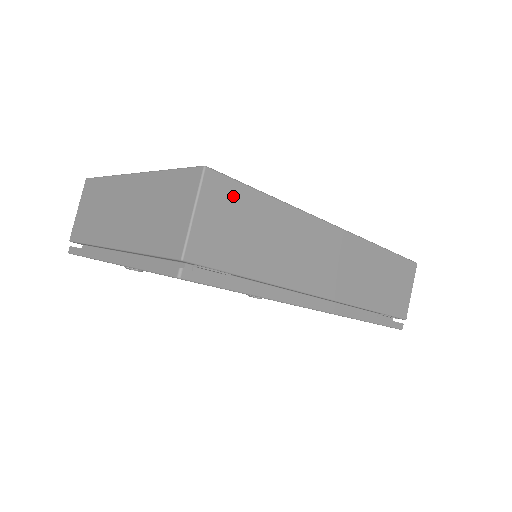
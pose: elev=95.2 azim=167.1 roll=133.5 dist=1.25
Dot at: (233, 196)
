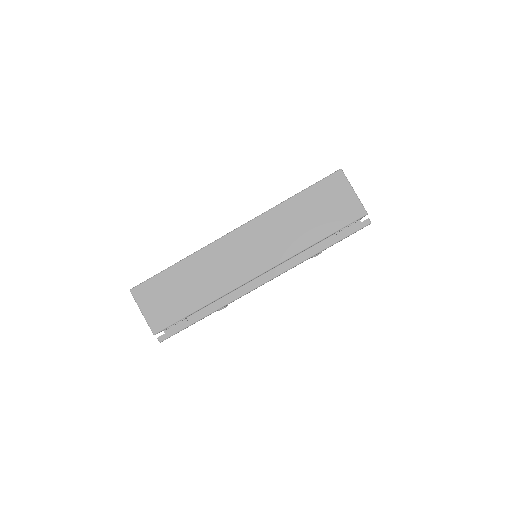
Dot at: (153, 287)
